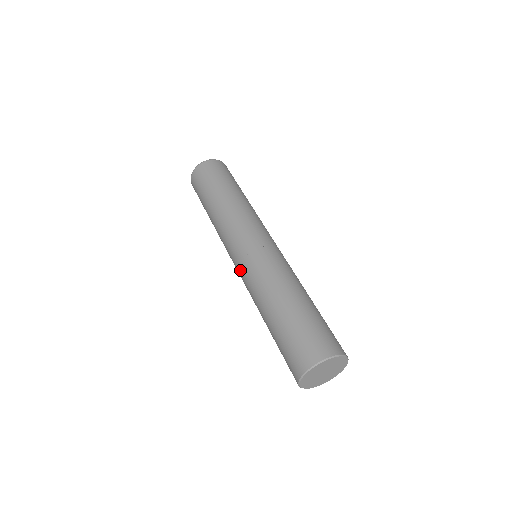
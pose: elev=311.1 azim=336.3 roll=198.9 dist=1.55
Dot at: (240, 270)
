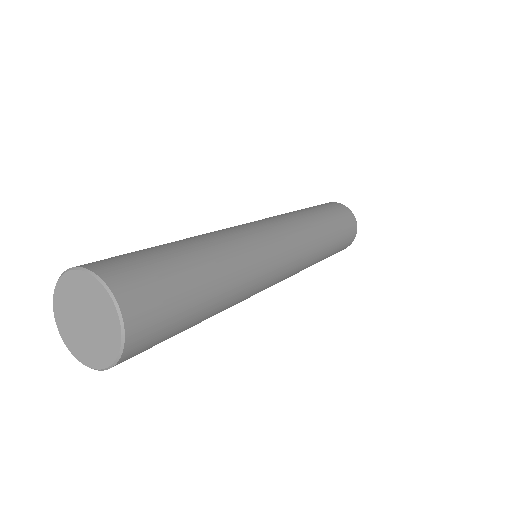
Dot at: occluded
